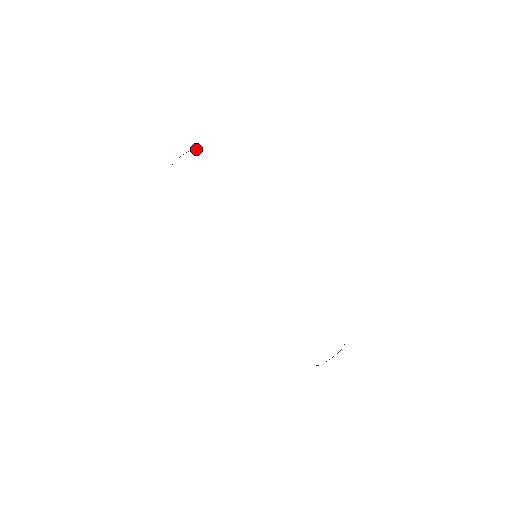
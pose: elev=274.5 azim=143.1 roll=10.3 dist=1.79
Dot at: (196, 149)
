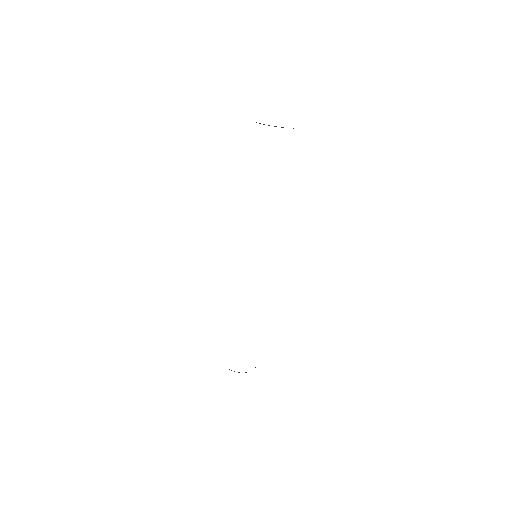
Dot at: occluded
